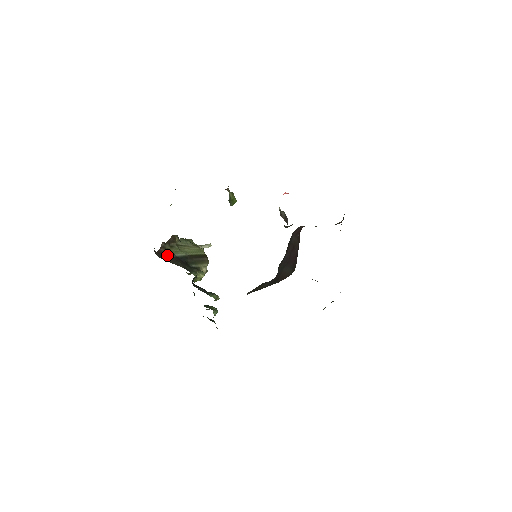
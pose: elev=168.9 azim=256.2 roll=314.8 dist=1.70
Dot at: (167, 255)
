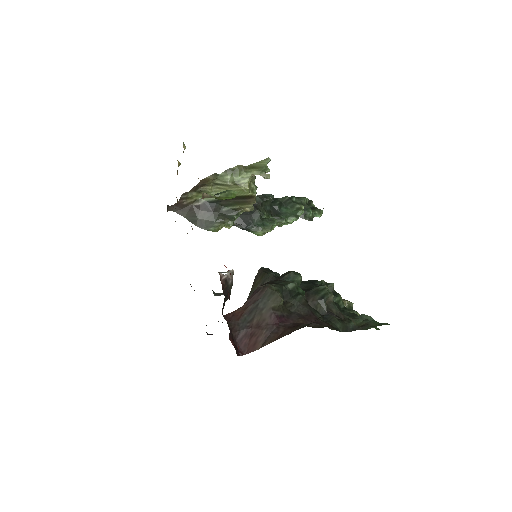
Dot at: (190, 204)
